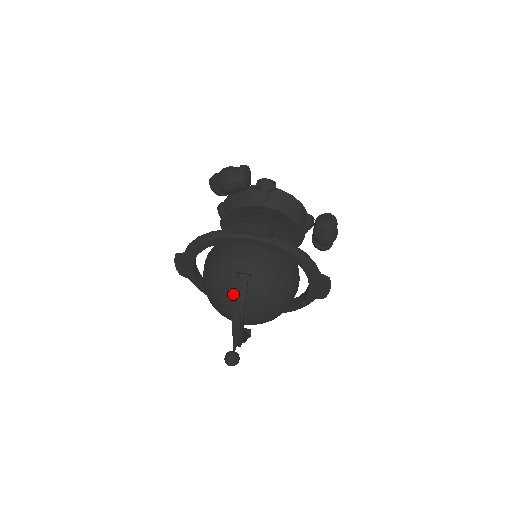
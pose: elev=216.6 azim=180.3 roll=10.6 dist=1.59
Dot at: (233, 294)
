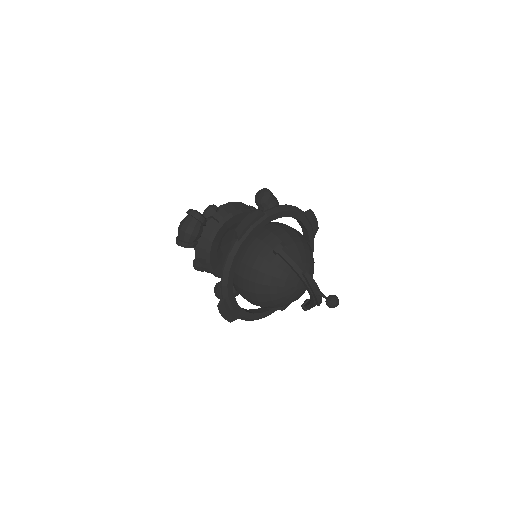
Dot at: (283, 272)
